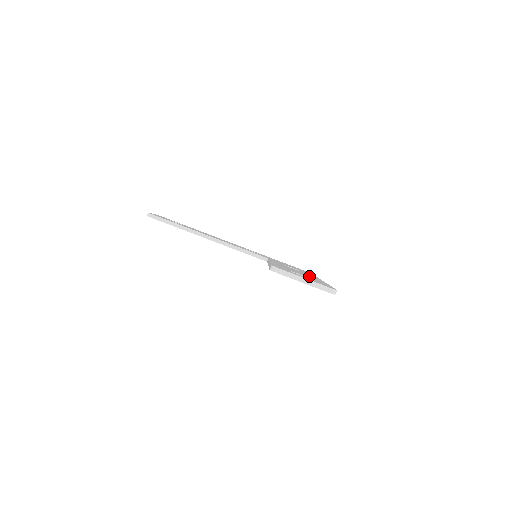
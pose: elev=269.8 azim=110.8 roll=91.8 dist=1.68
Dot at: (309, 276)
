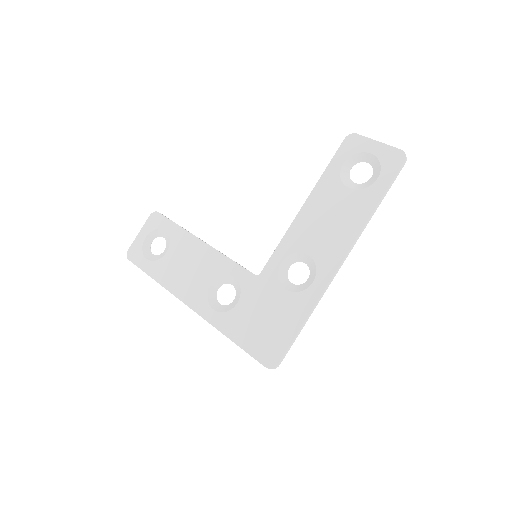
Dot at: (345, 224)
